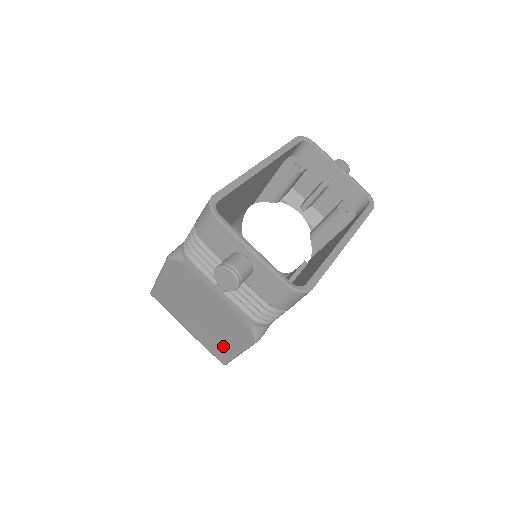
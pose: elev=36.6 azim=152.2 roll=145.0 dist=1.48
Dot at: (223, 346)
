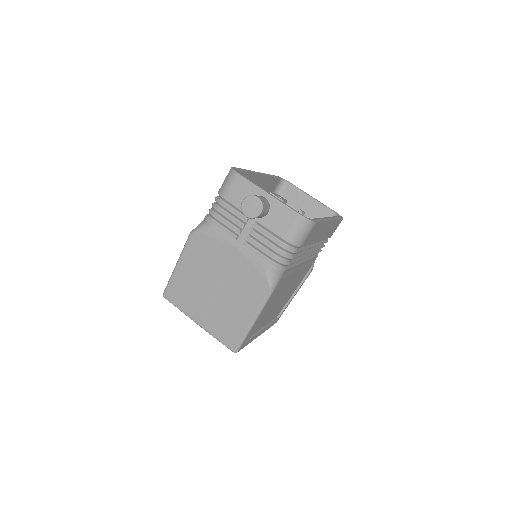
Dot at: (237, 321)
